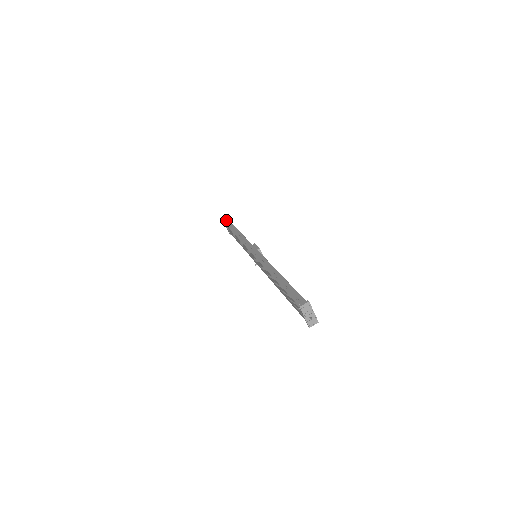
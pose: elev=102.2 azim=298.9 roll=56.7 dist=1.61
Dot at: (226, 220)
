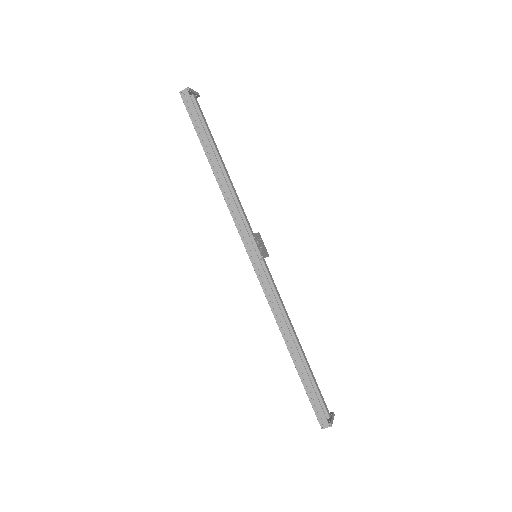
Dot at: (184, 92)
